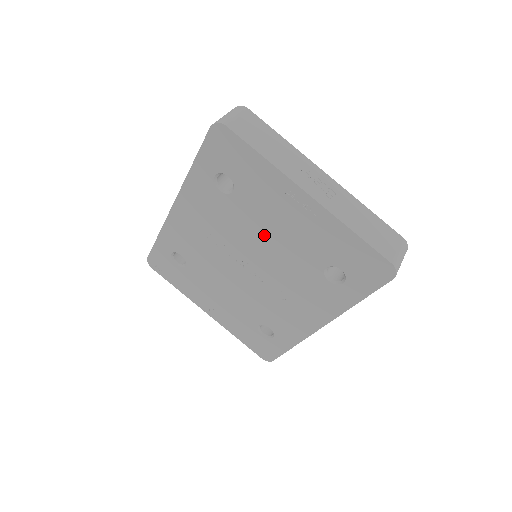
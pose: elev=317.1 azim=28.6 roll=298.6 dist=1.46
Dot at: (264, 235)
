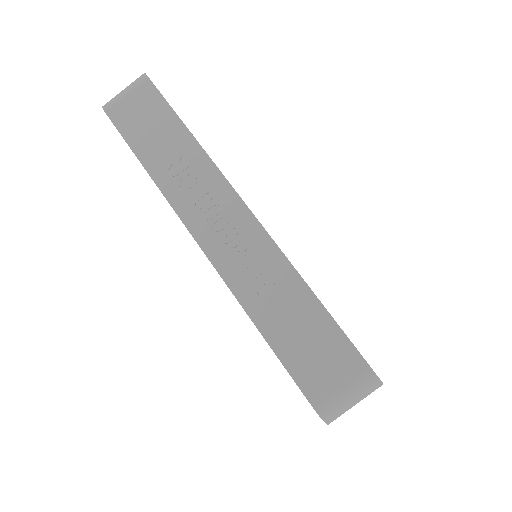
Dot at: occluded
